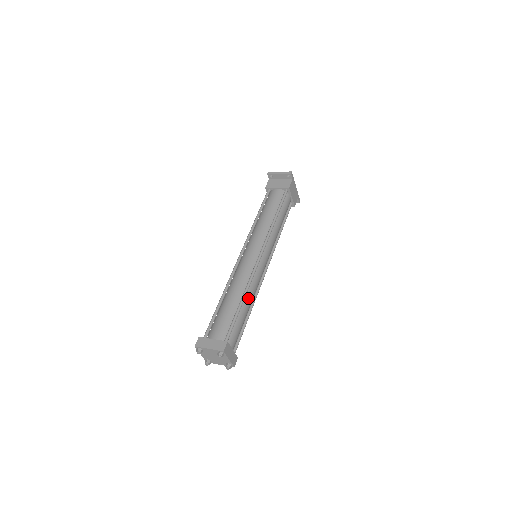
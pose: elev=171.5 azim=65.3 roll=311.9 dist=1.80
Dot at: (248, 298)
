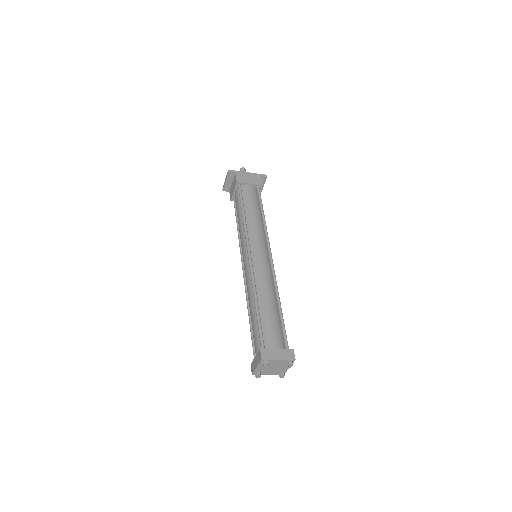
Dot at: (262, 296)
